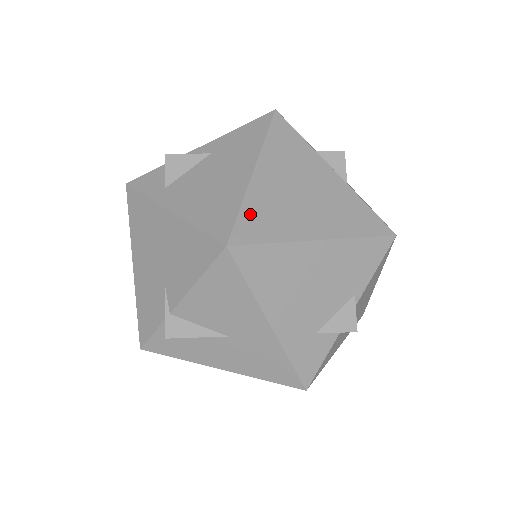
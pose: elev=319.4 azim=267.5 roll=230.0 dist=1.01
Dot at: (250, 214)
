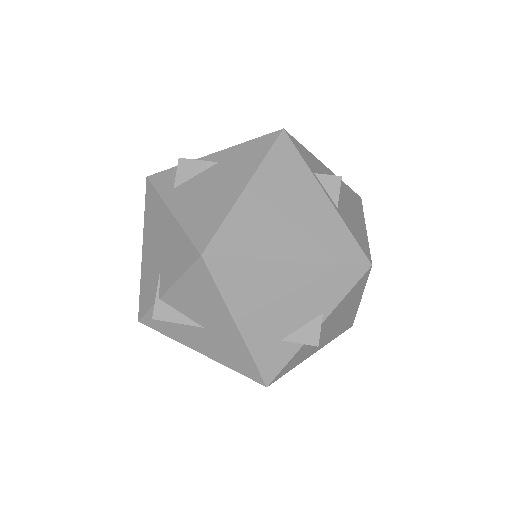
Dot at: (231, 228)
